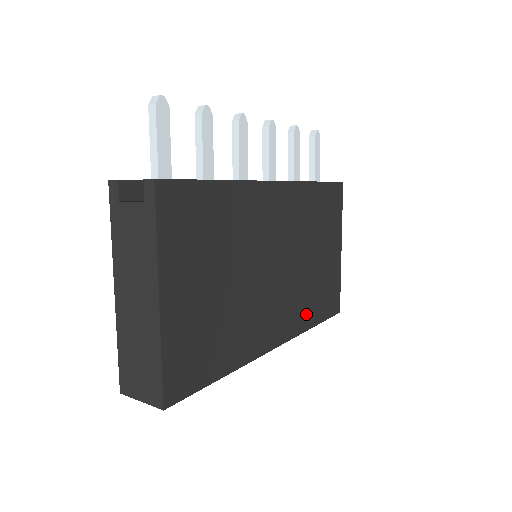
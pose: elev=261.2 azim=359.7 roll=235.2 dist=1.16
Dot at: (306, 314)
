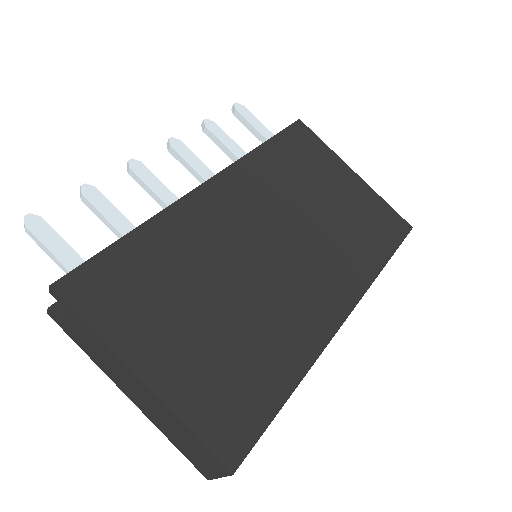
Dot at: (361, 262)
